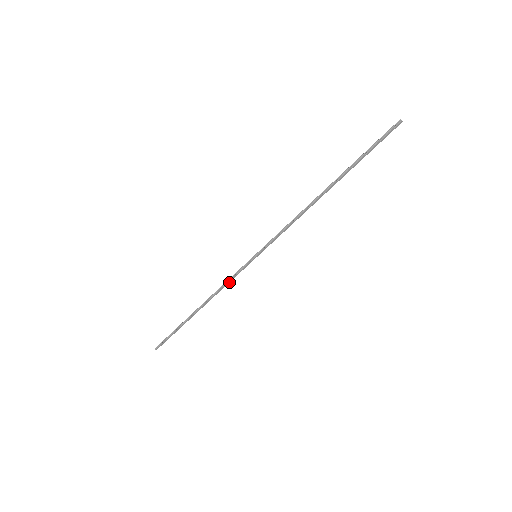
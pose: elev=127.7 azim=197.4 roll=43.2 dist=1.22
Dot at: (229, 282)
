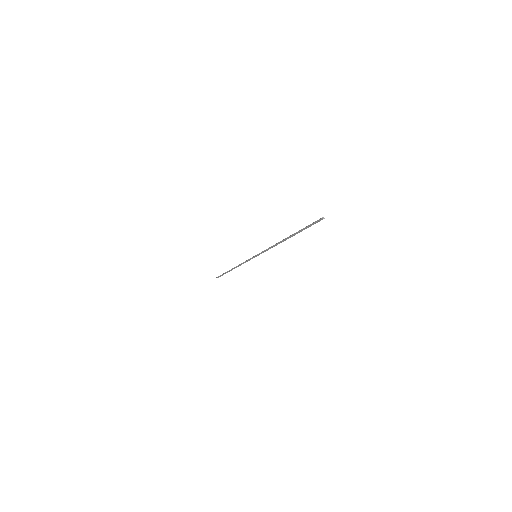
Dot at: (245, 262)
